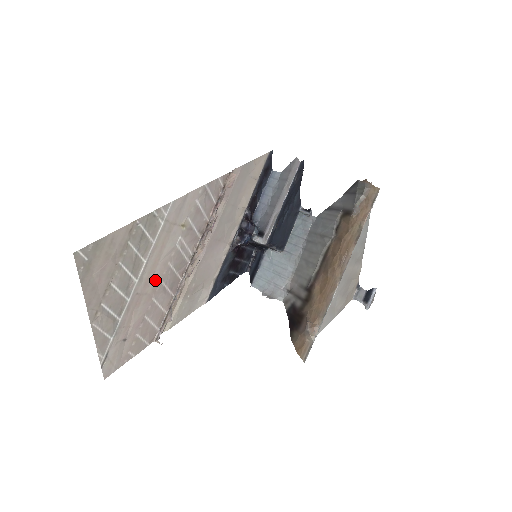
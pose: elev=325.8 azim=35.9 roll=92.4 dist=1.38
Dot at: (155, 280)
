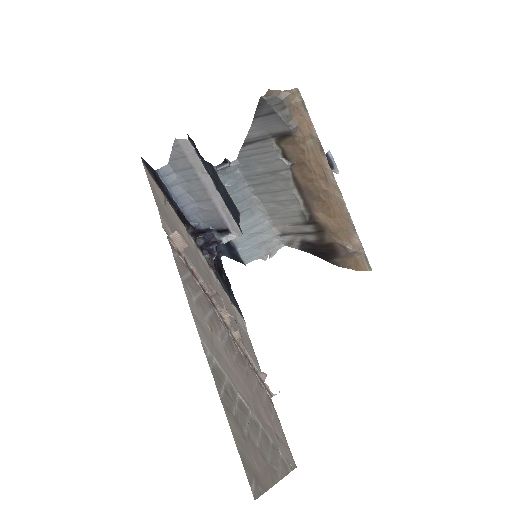
Dot at: (245, 384)
